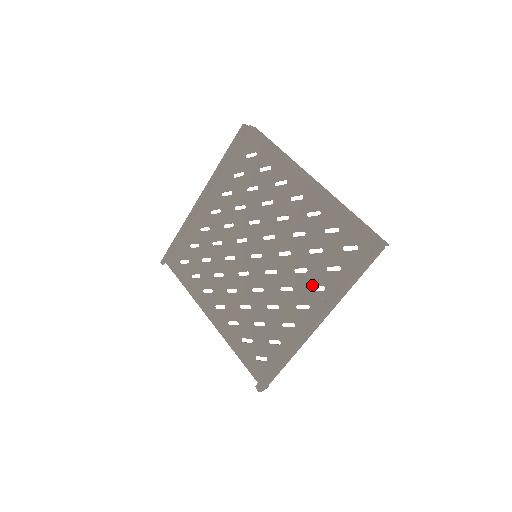
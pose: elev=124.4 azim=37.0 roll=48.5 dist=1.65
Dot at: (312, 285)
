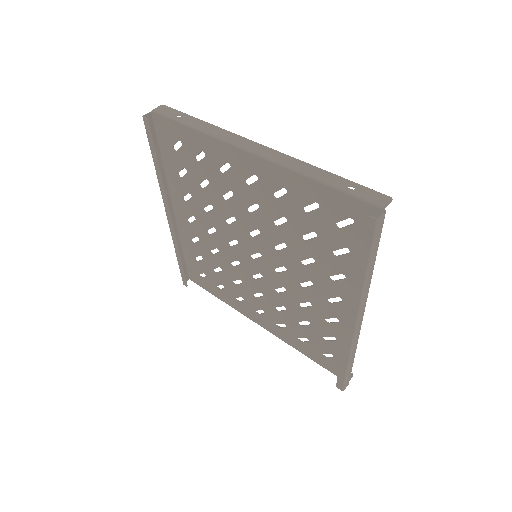
Dot at: (329, 275)
